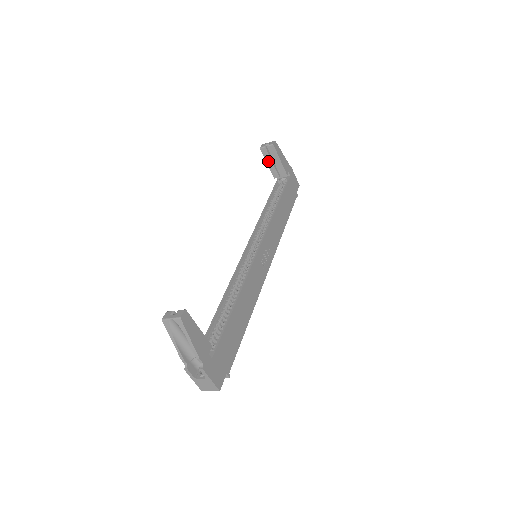
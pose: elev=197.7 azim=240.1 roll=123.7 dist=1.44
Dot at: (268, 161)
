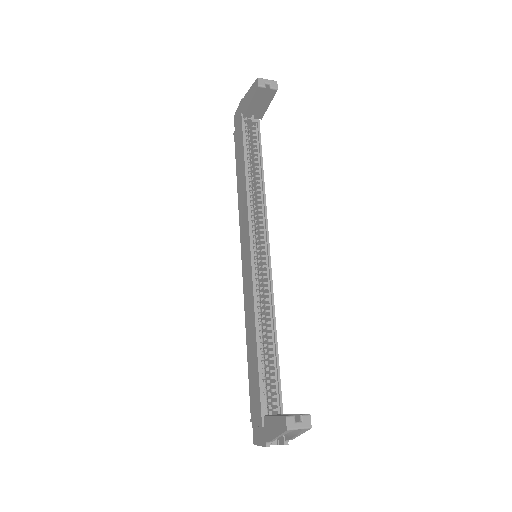
Dot at: (254, 100)
